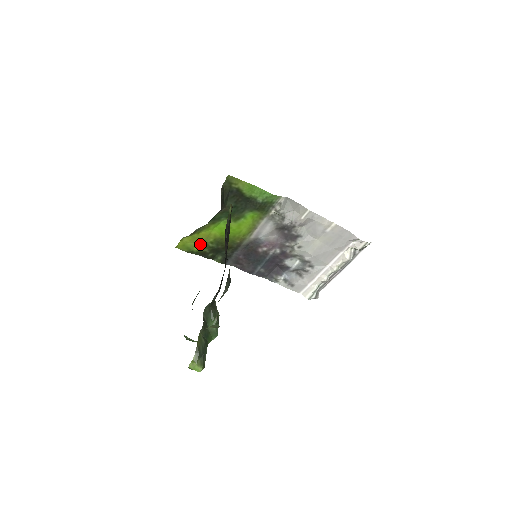
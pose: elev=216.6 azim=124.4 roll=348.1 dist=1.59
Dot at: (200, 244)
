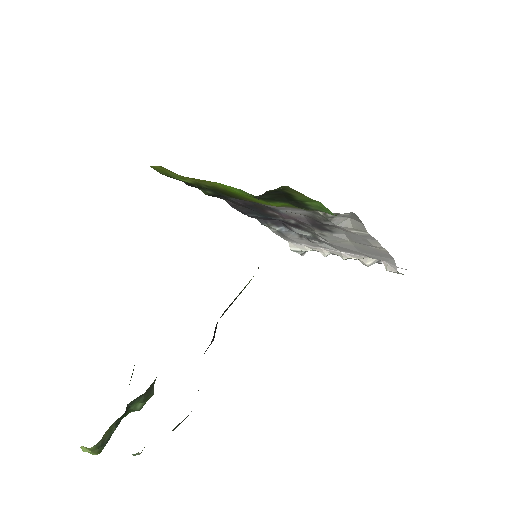
Dot at: (188, 179)
